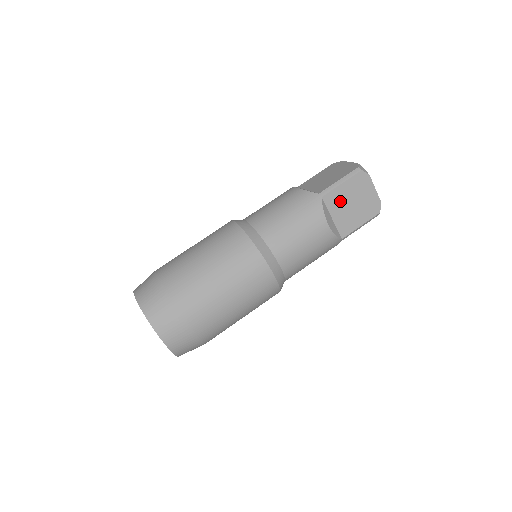
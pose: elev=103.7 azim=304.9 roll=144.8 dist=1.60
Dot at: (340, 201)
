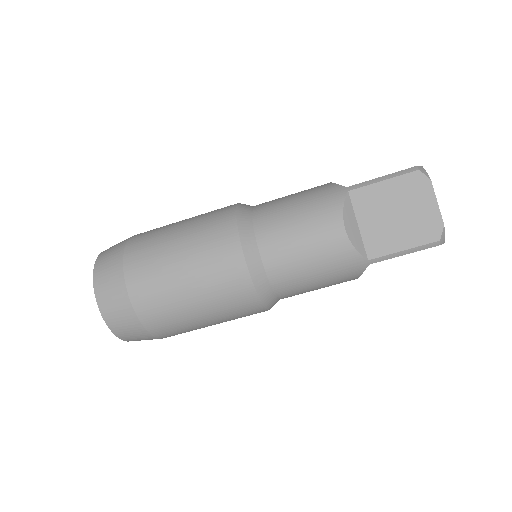
Dot at: occluded
